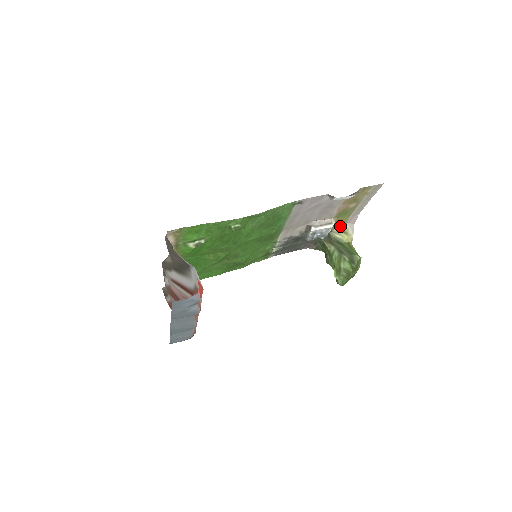
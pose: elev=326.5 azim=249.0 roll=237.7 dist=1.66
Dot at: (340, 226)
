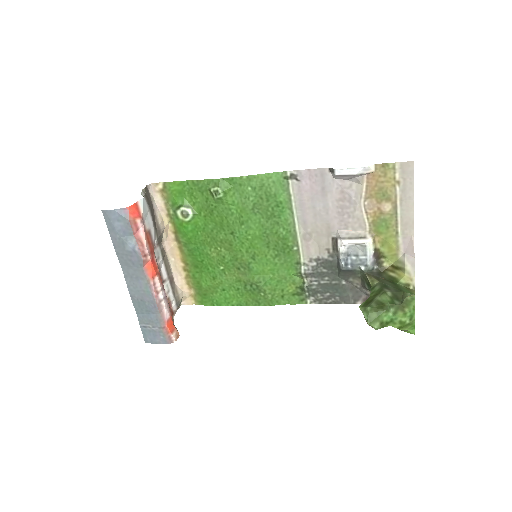
Dot at: (396, 261)
